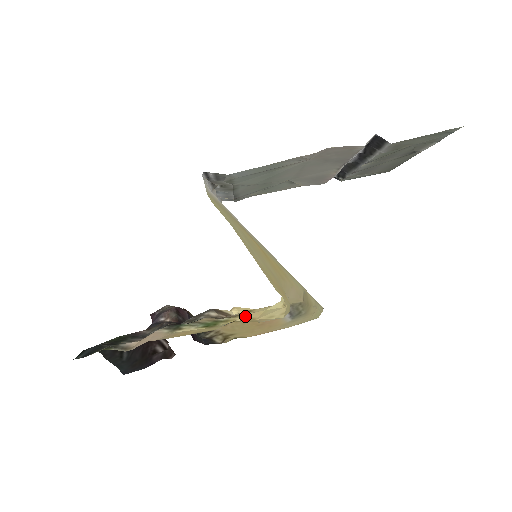
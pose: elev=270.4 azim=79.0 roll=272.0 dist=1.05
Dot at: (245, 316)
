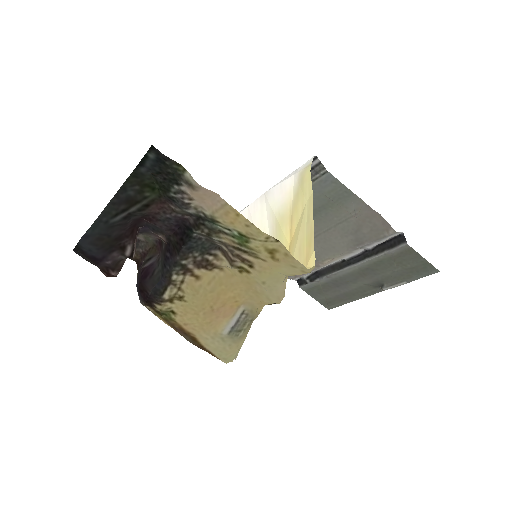
Dot at: (265, 258)
